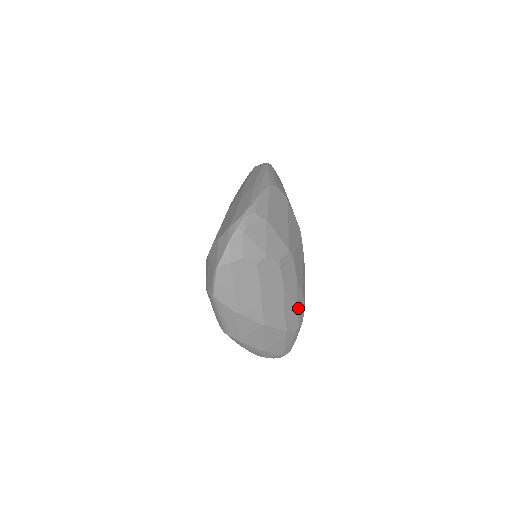
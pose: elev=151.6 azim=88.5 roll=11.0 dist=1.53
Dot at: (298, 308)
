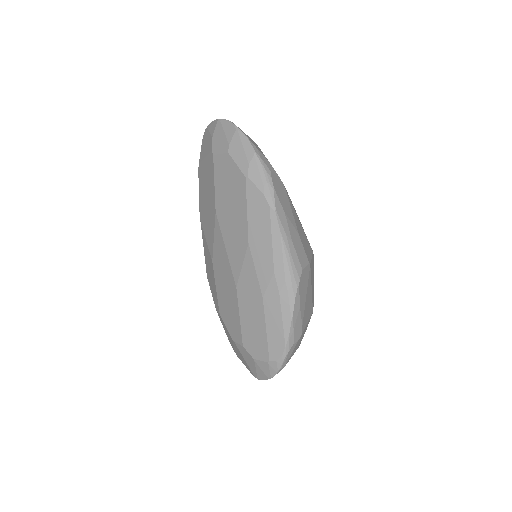
Dot at: occluded
